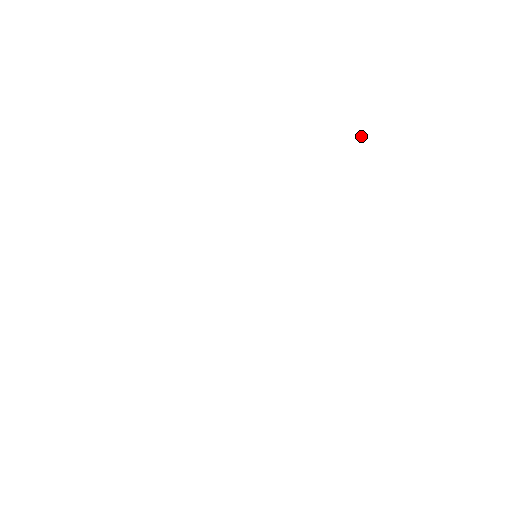
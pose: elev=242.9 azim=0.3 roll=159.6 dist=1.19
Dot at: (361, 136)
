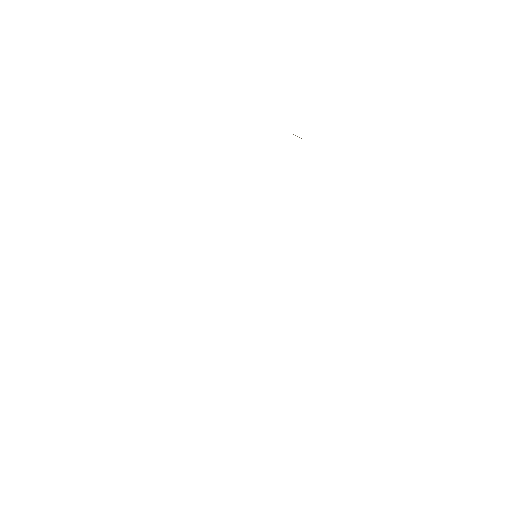
Dot at: occluded
